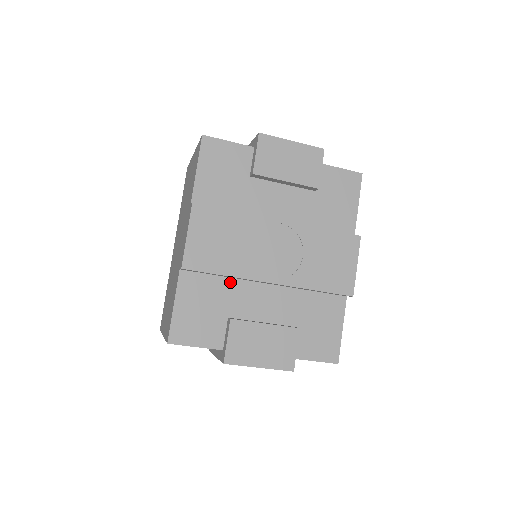
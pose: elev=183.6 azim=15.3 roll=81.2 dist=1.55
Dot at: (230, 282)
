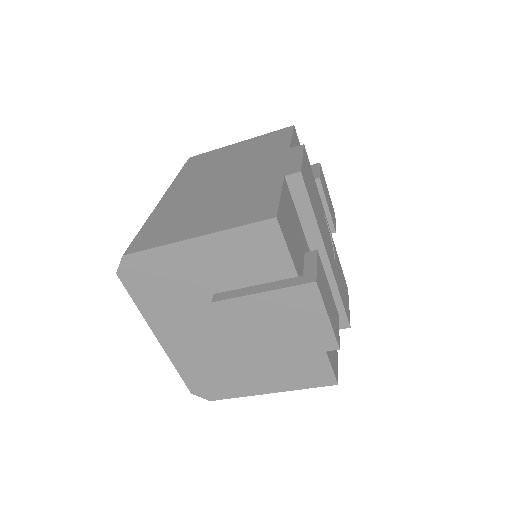
Dot at: (301, 229)
